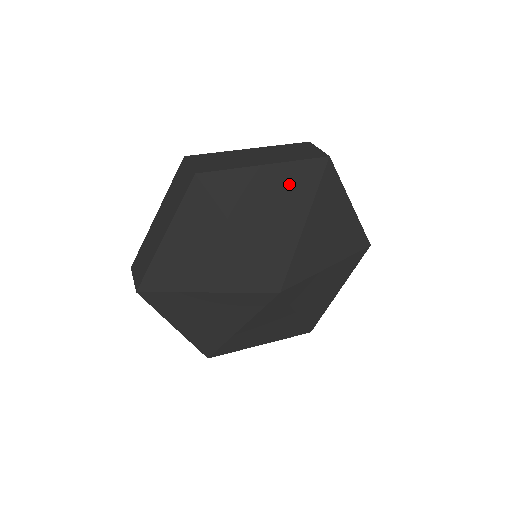
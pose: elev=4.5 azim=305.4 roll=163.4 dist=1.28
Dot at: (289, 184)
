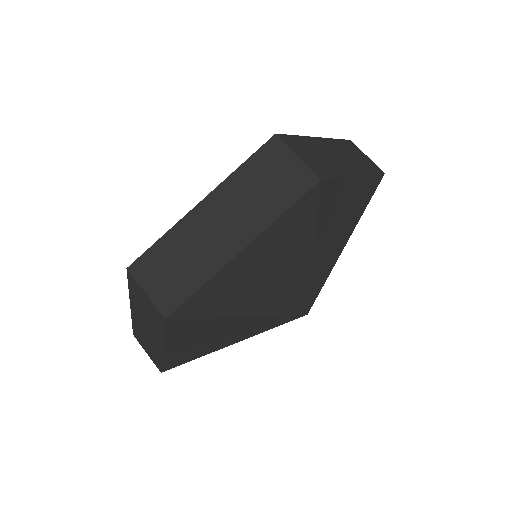
Dot at: (358, 199)
